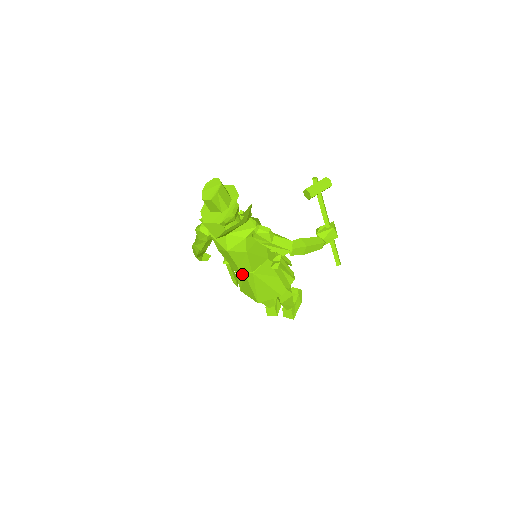
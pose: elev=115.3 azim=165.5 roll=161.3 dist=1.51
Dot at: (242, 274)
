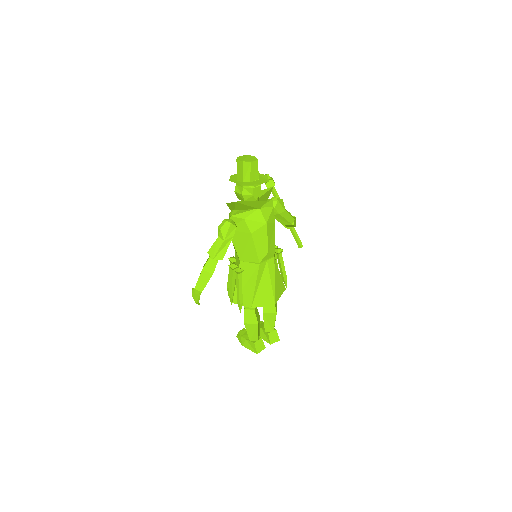
Dot at: (264, 266)
